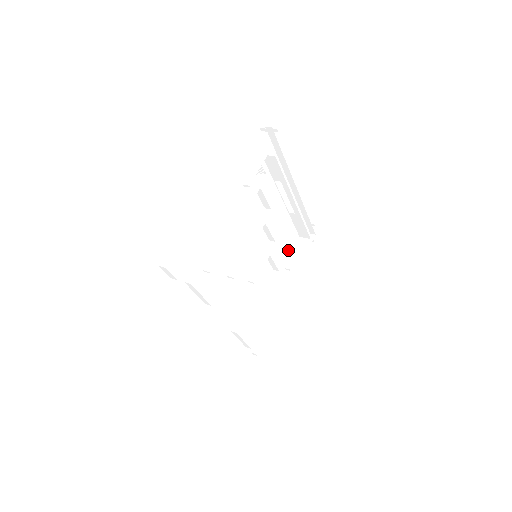
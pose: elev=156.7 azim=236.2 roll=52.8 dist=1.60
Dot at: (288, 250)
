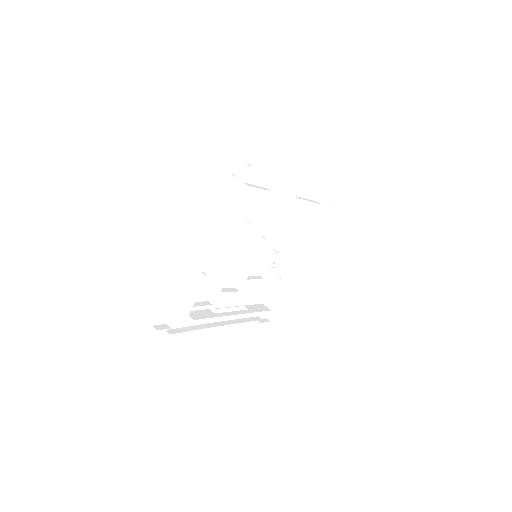
Dot at: (300, 221)
